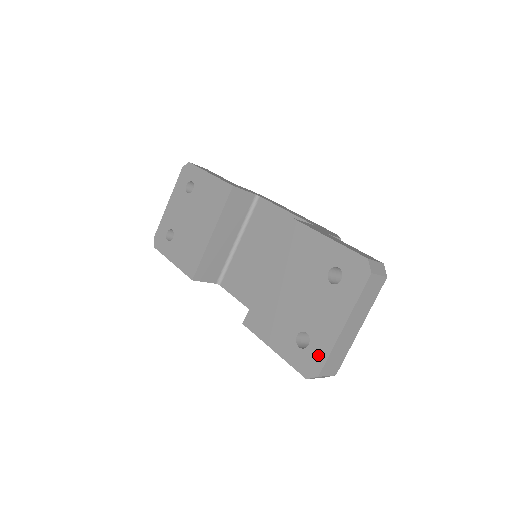
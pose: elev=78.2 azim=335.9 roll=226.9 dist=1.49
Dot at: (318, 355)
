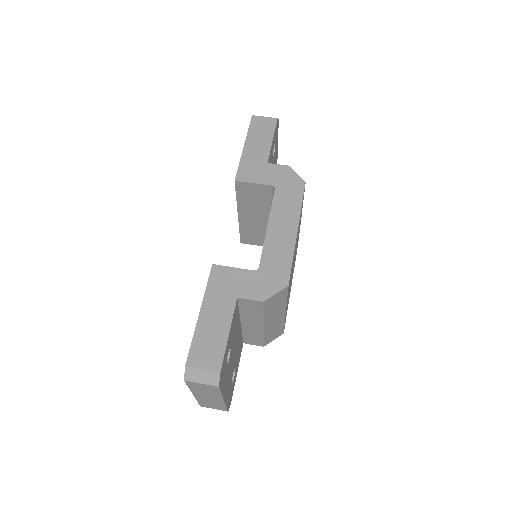
Dot at: occluded
